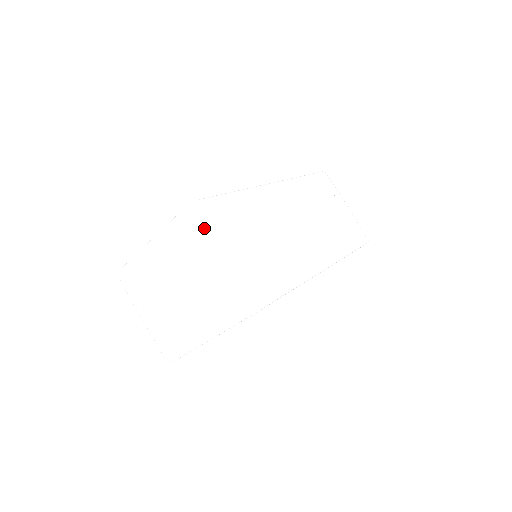
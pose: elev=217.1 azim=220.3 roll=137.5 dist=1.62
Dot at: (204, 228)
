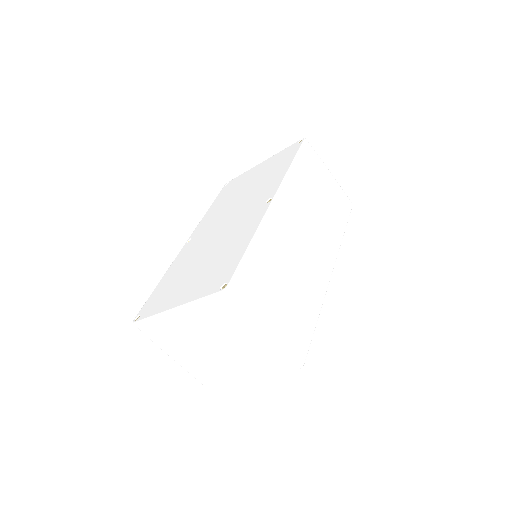
Dot at: (243, 311)
